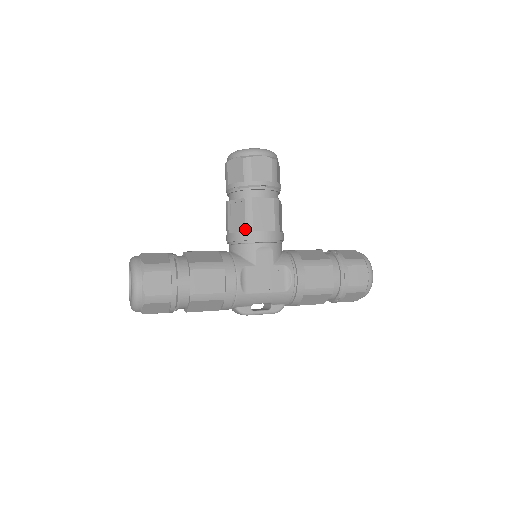
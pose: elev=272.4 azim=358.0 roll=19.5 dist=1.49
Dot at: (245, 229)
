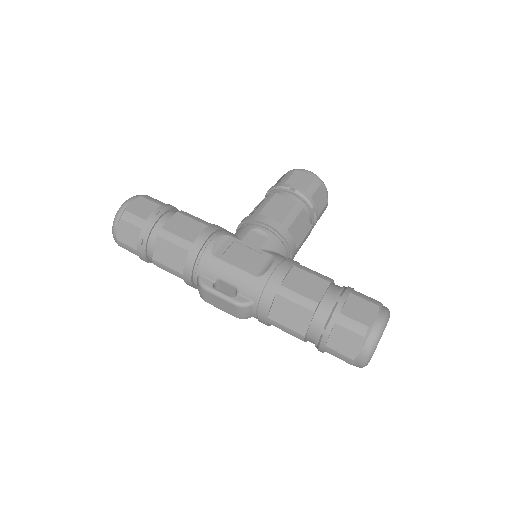
Dot at: (253, 213)
